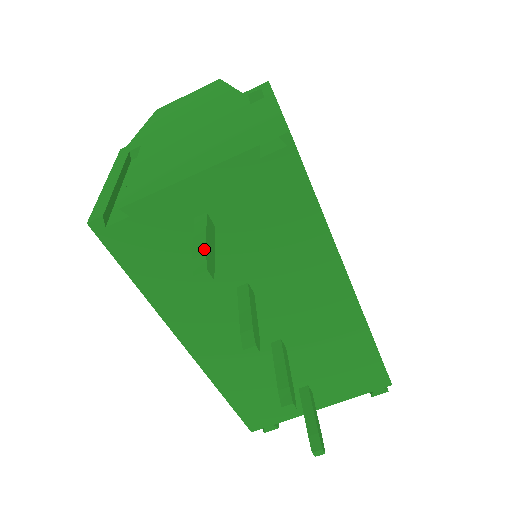
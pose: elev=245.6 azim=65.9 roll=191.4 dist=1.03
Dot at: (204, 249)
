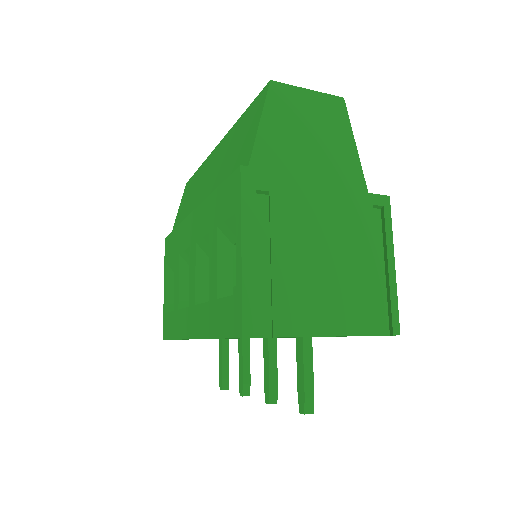
Dot at: (313, 391)
